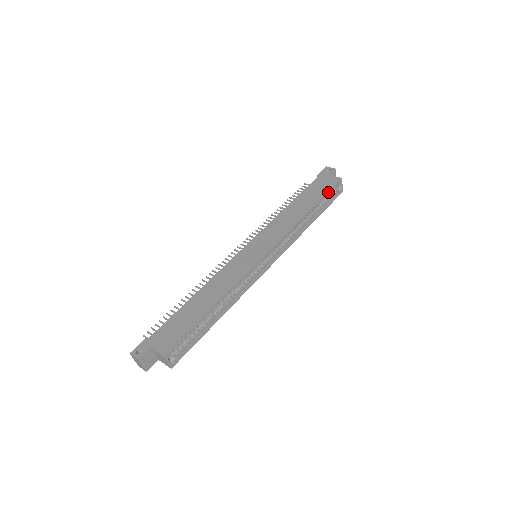
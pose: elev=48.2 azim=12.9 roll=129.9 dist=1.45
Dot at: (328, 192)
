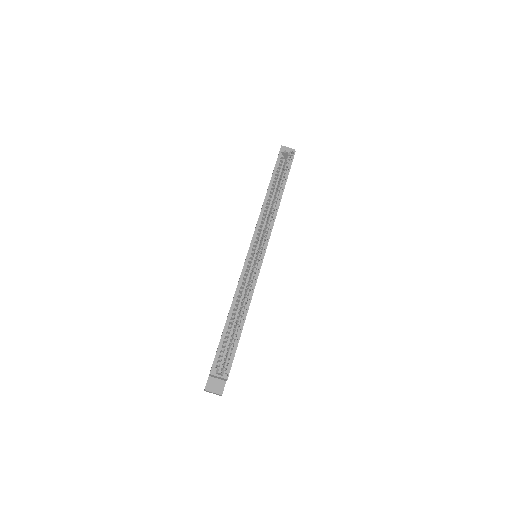
Dot at: (276, 166)
